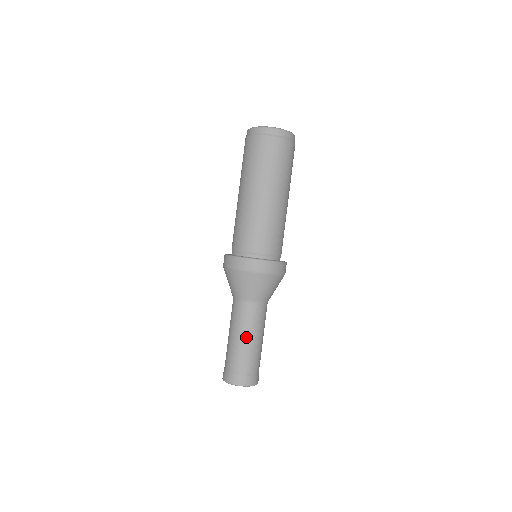
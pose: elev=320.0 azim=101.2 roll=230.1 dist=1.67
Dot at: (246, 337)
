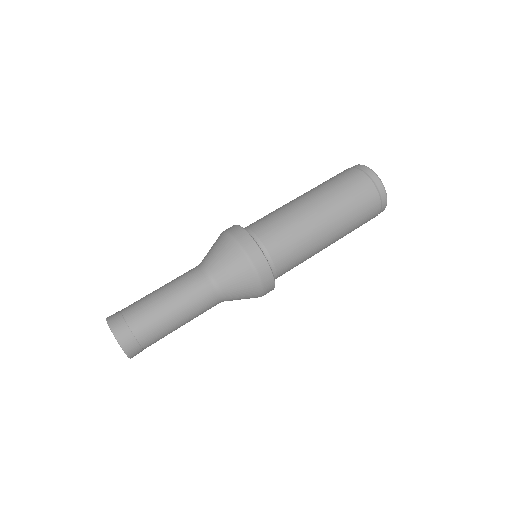
Dot at: (168, 294)
